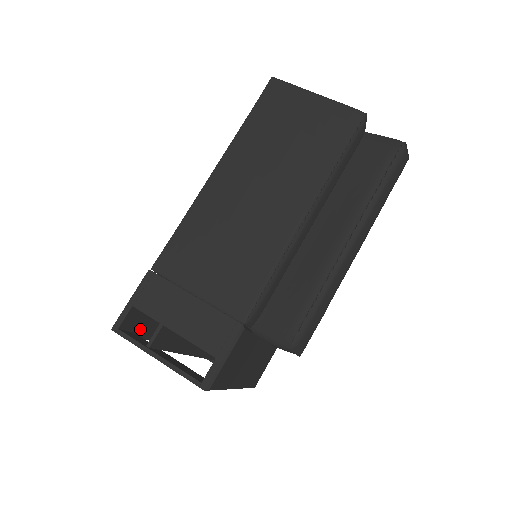
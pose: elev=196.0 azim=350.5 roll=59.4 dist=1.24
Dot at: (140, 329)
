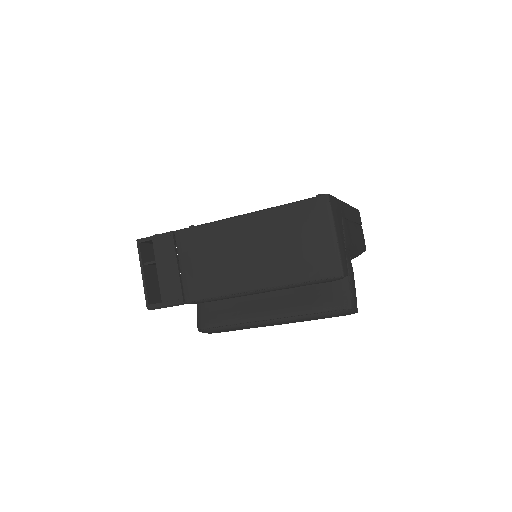
Dot at: occluded
